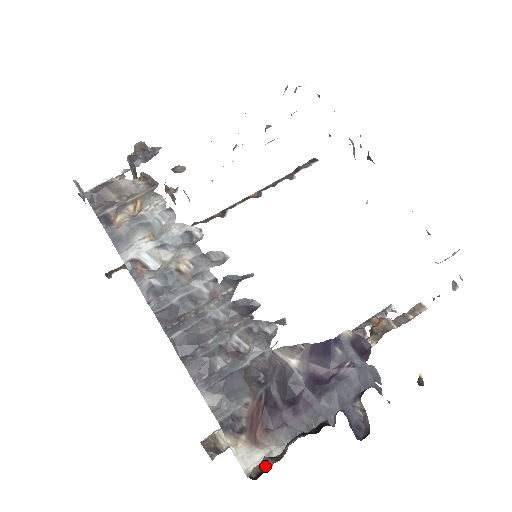
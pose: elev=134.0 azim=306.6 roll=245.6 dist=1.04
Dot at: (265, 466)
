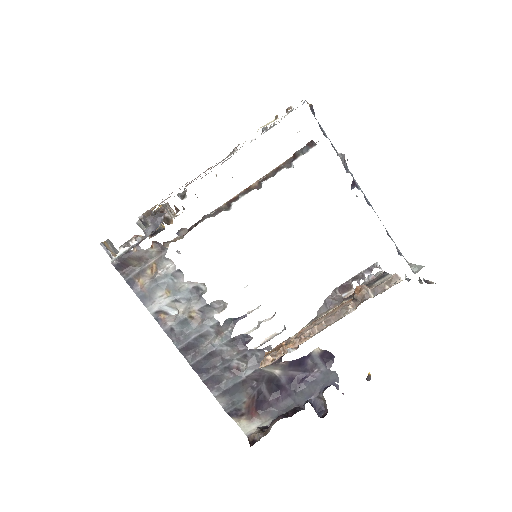
Dot at: (257, 436)
